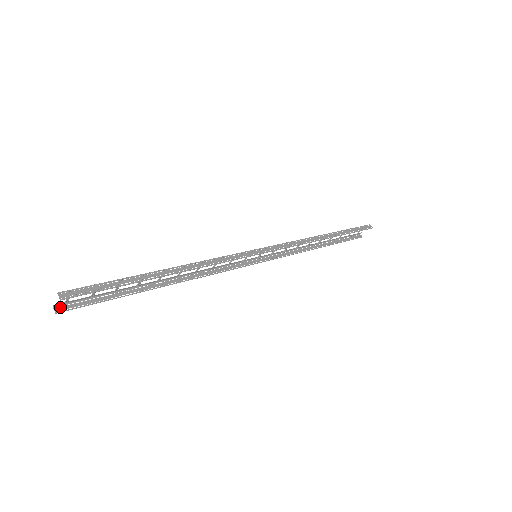
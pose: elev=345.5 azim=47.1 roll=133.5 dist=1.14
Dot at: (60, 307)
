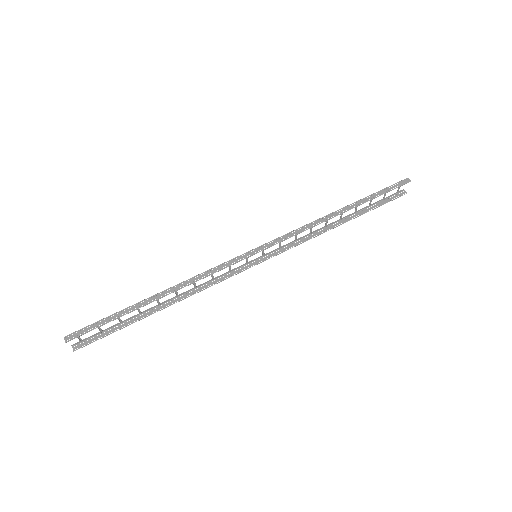
Dot at: (77, 346)
